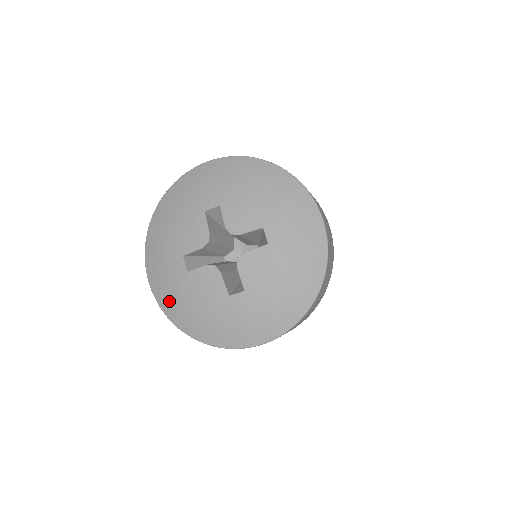
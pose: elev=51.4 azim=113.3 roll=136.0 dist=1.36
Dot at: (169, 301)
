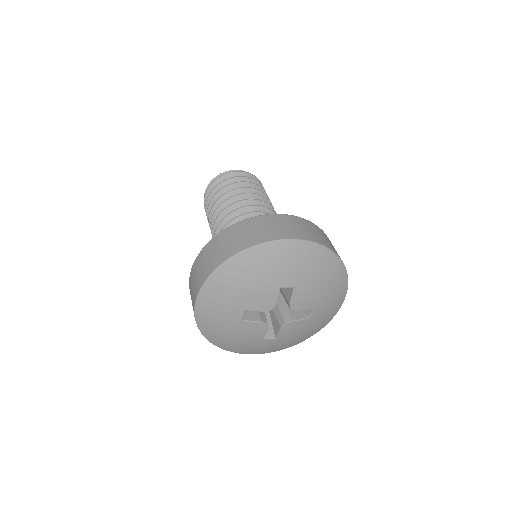
Dot at: (210, 326)
